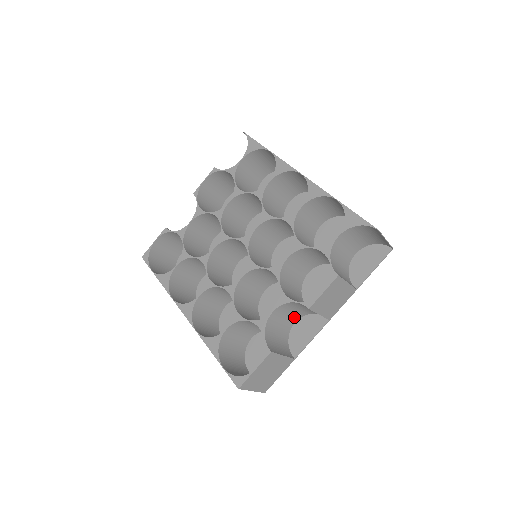
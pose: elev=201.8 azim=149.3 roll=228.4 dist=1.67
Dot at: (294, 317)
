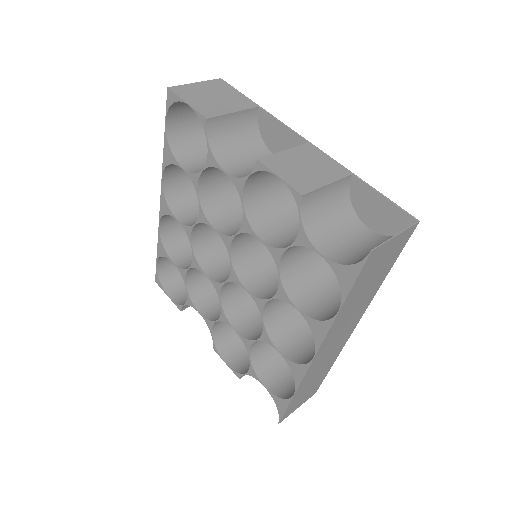
Dot at: occluded
